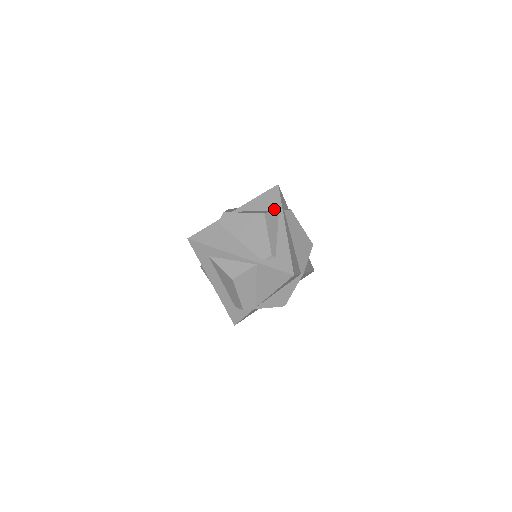
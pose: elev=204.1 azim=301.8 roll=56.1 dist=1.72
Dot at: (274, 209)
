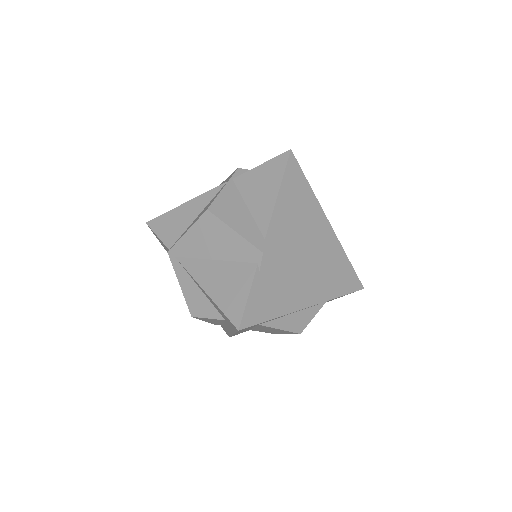
Dot at: (308, 202)
